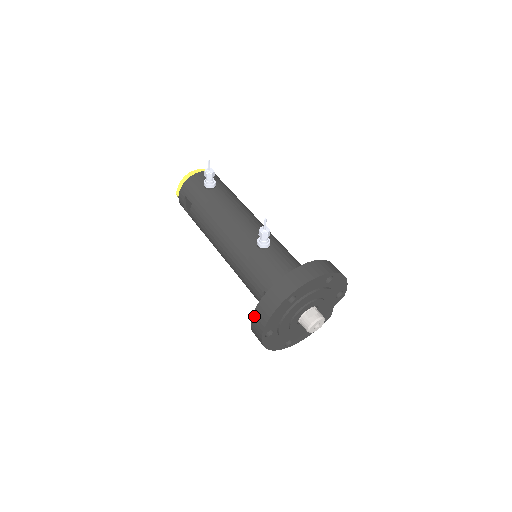
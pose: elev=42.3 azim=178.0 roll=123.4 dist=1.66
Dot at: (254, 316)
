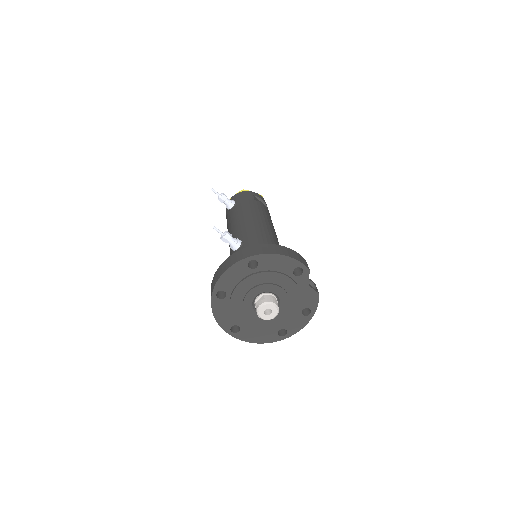
Dot at: occluded
